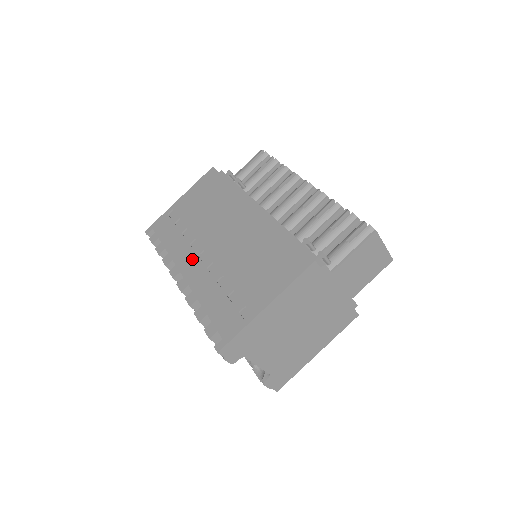
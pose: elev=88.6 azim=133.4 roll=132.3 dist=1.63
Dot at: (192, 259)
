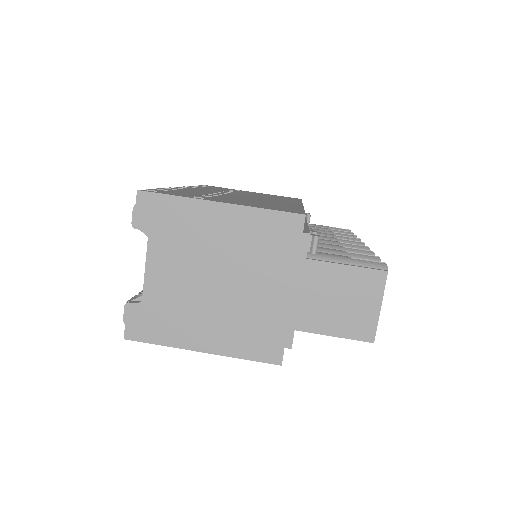
Dot at: occluded
